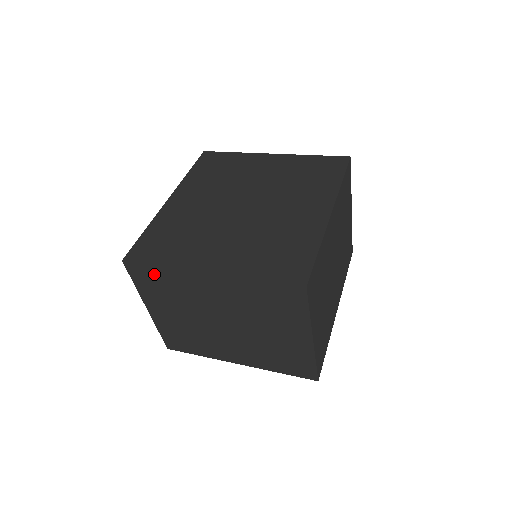
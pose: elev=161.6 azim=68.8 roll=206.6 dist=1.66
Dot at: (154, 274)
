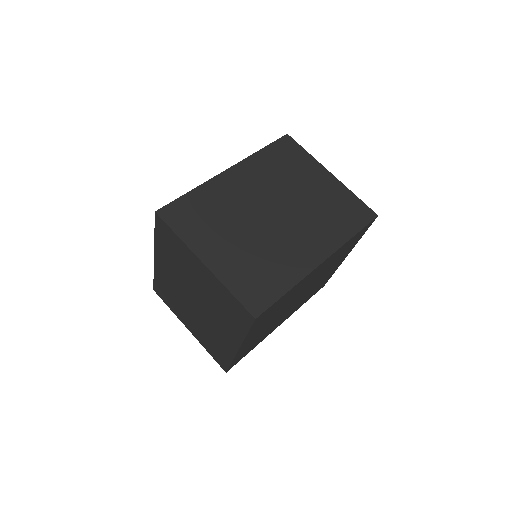
Dot at: (160, 287)
